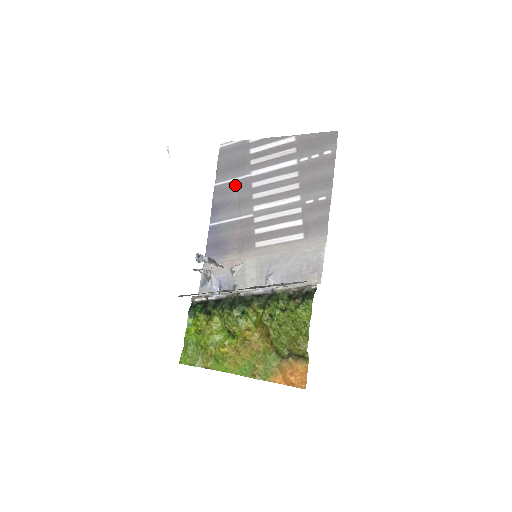
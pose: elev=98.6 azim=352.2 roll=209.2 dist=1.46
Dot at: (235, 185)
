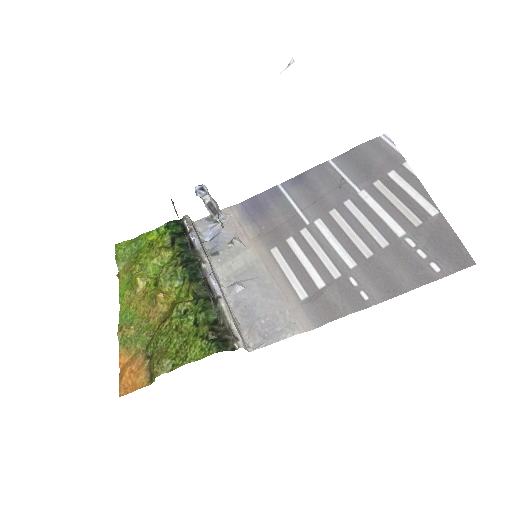
Dot at: (338, 182)
